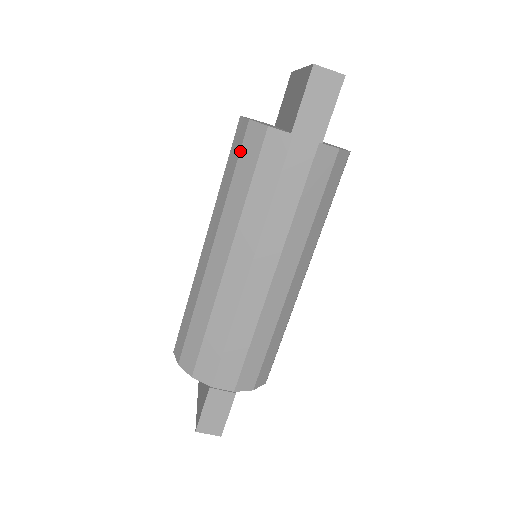
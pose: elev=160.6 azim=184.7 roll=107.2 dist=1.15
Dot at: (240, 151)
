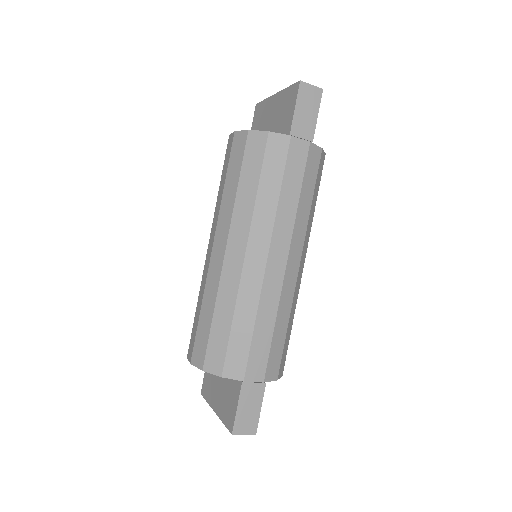
Dot at: (243, 156)
